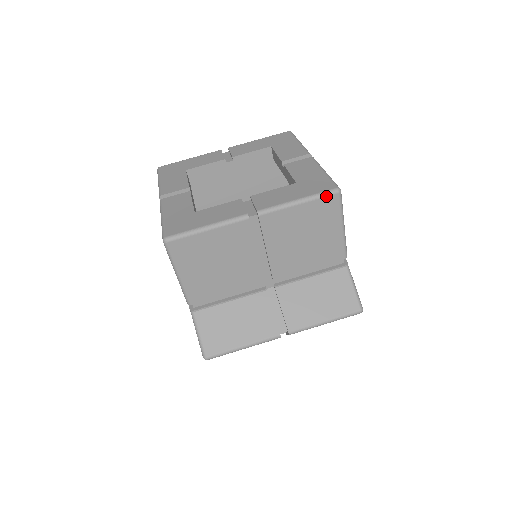
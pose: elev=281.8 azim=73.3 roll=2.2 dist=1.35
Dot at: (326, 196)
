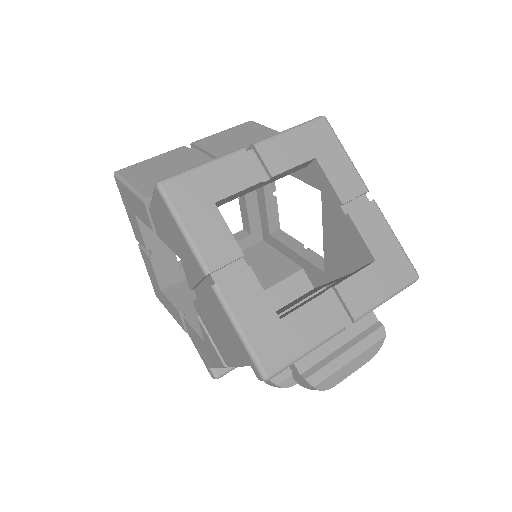
Dot at: (242, 124)
